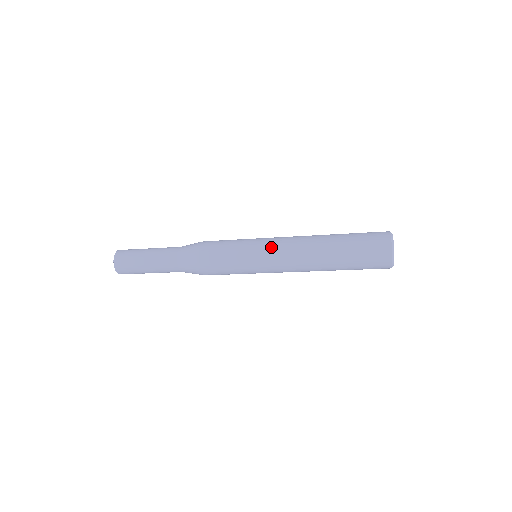
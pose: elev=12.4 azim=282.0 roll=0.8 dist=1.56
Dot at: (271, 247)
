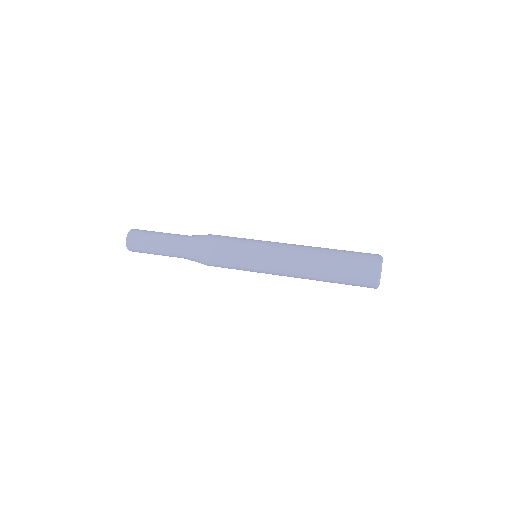
Dot at: (269, 263)
